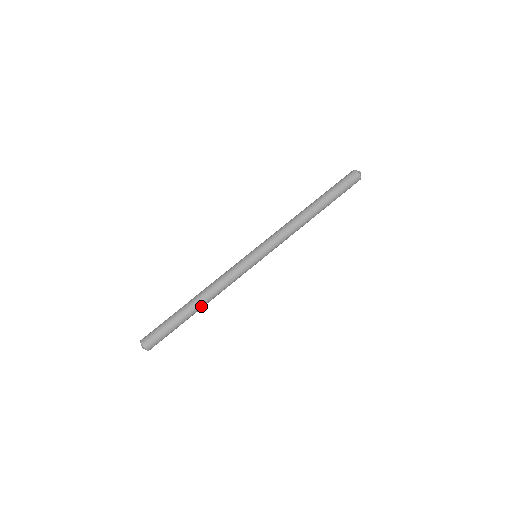
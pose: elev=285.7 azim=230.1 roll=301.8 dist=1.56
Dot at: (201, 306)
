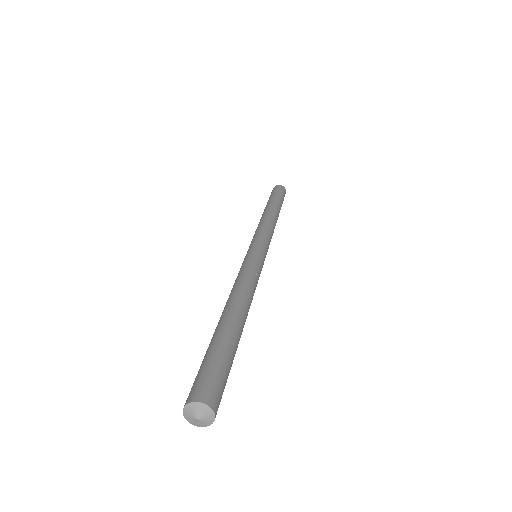
Dot at: (245, 319)
